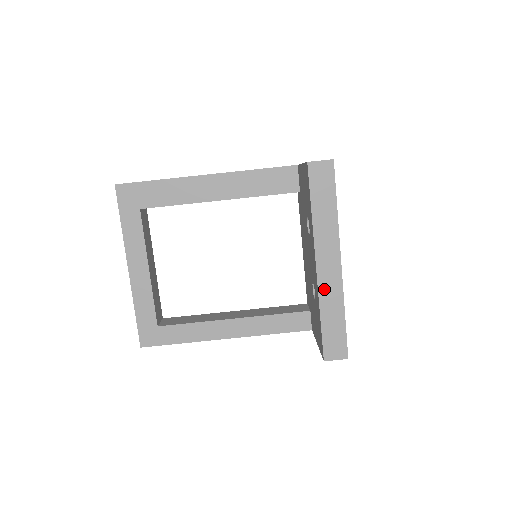
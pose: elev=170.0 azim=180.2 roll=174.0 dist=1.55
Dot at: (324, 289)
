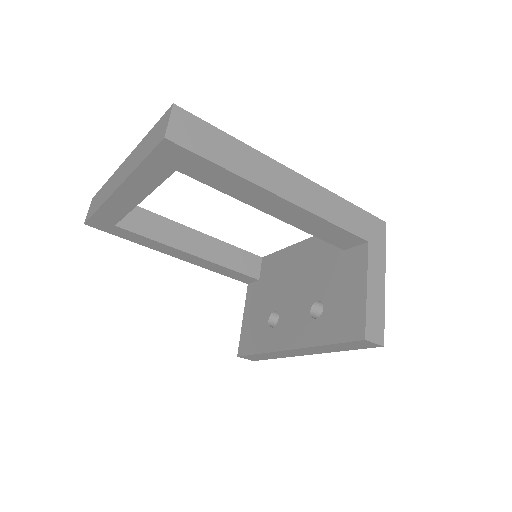
Dot at: (280, 353)
